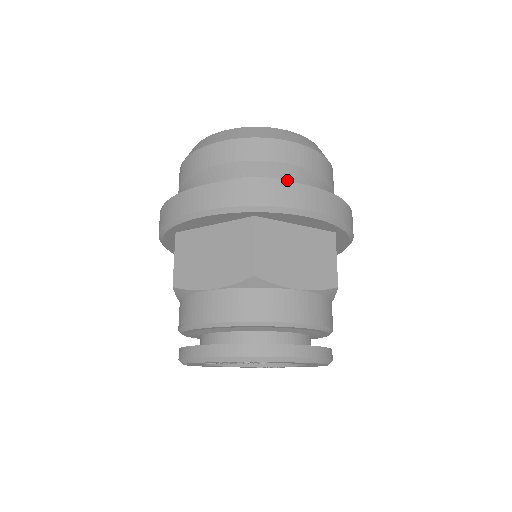
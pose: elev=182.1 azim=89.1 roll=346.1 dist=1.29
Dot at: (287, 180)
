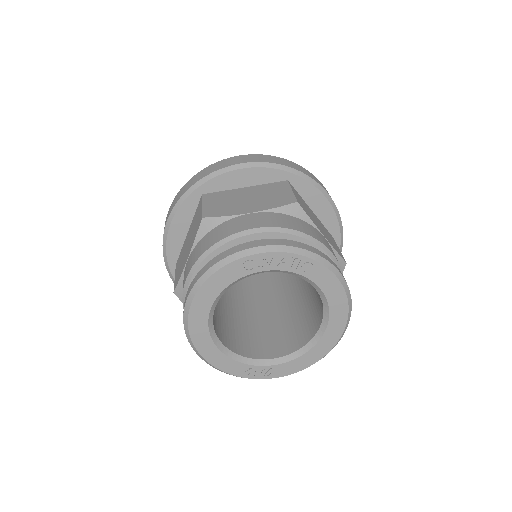
Dot at: occluded
